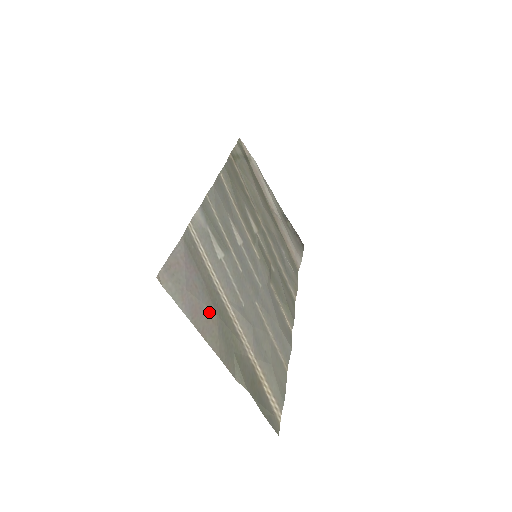
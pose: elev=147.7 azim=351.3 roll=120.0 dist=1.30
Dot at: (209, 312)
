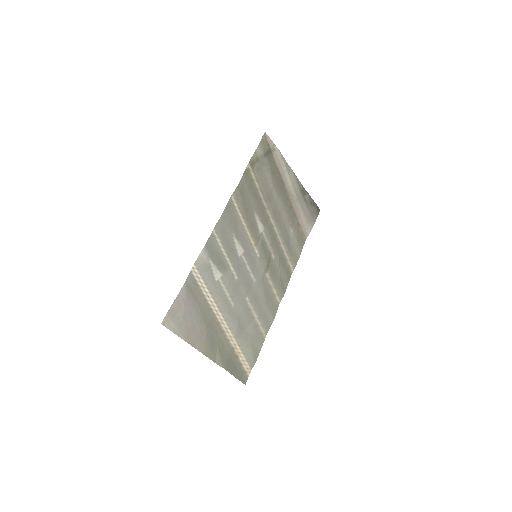
Dot at: (200, 328)
